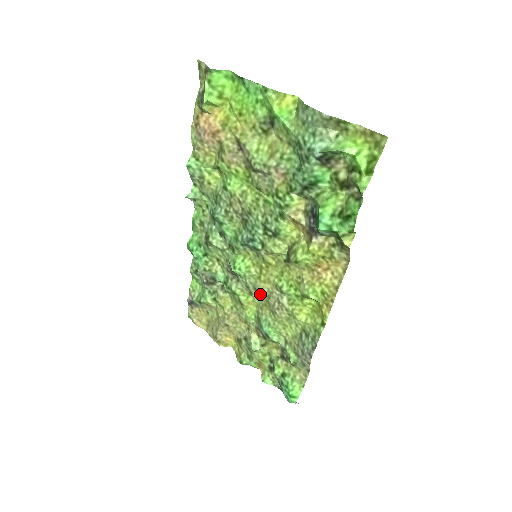
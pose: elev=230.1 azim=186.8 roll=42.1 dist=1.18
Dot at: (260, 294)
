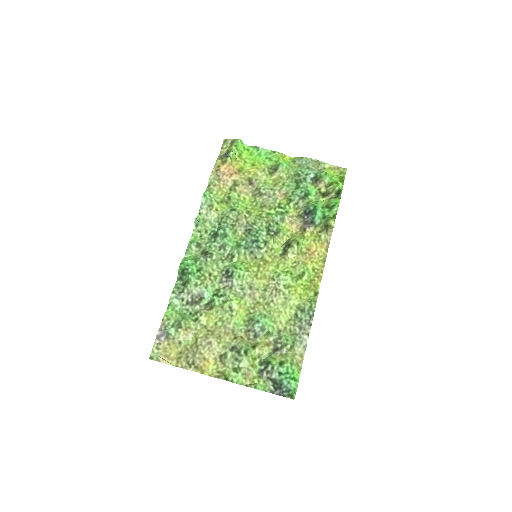
Dot at: (255, 292)
